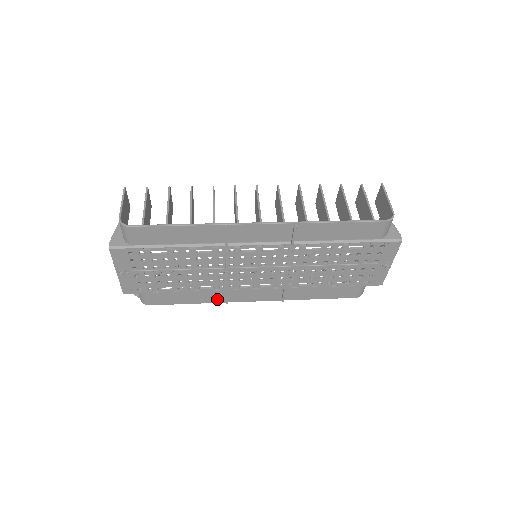
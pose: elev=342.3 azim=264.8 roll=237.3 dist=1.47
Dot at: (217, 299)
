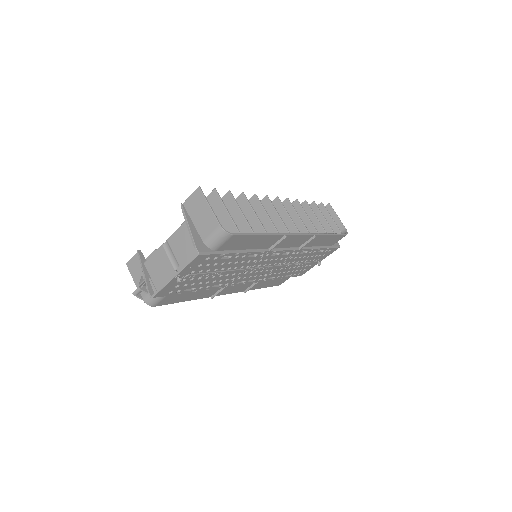
Dot at: (208, 295)
